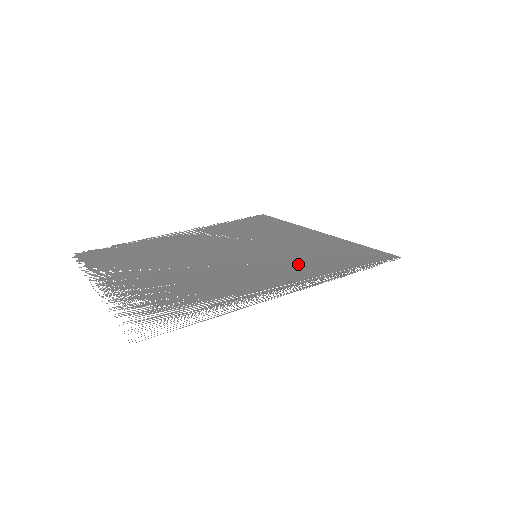
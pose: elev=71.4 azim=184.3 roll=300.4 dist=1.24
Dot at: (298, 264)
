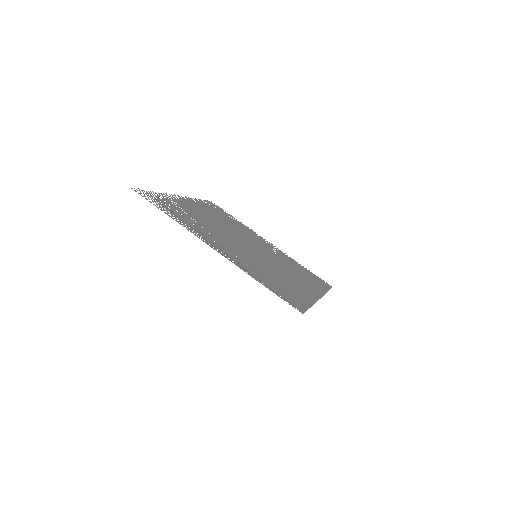
Dot at: (255, 265)
